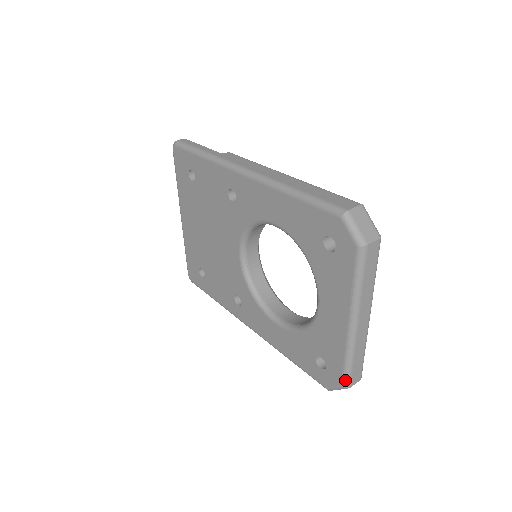
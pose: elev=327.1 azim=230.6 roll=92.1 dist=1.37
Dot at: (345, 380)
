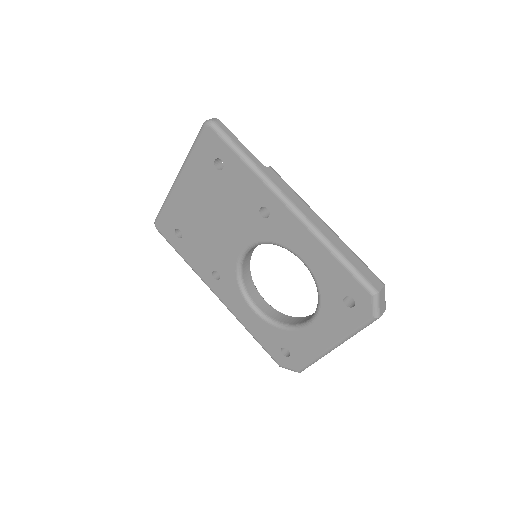
Dot at: (302, 369)
